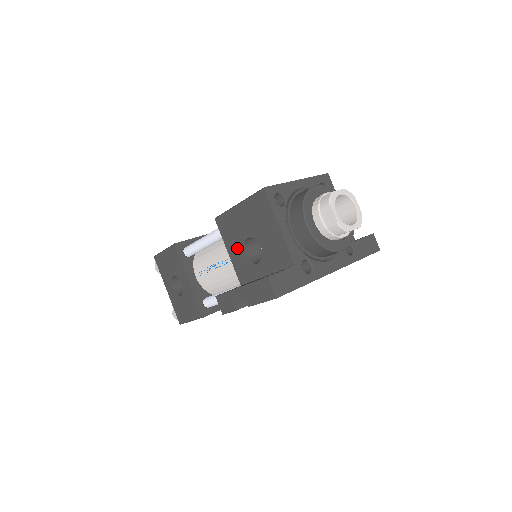
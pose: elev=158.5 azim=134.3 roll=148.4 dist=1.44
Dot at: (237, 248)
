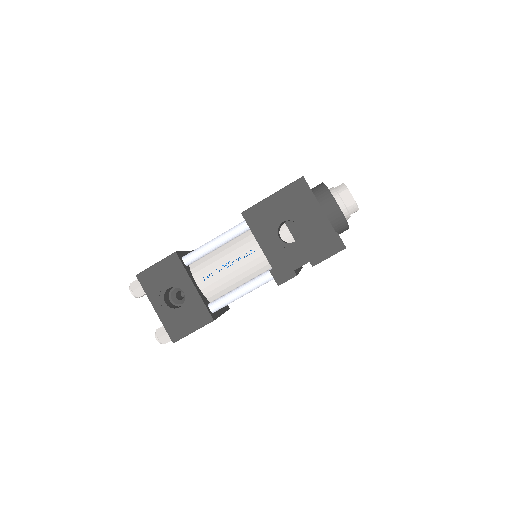
Dot at: (269, 234)
